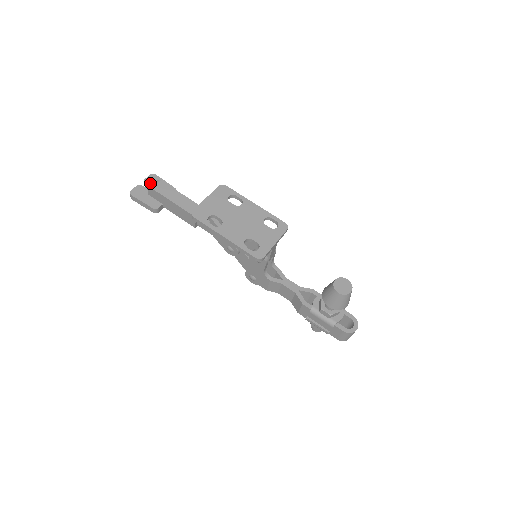
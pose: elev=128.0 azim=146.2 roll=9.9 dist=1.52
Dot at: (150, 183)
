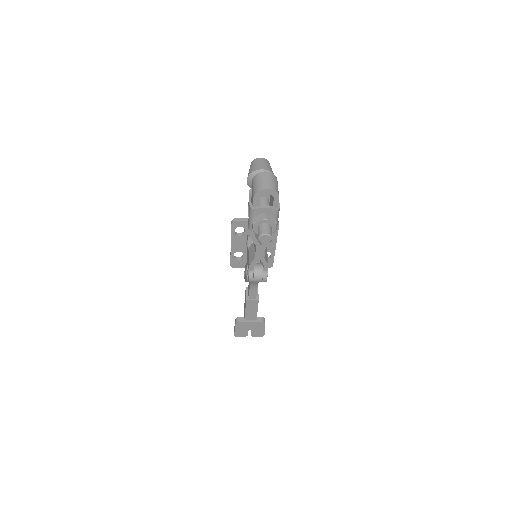
Dot at: occluded
